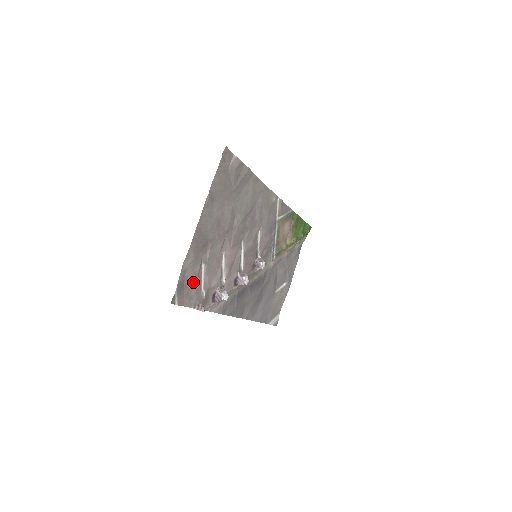
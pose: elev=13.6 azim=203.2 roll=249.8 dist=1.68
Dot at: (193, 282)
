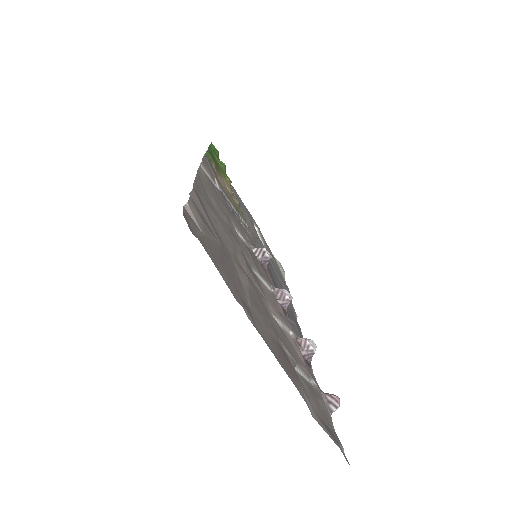
Dot at: (315, 401)
